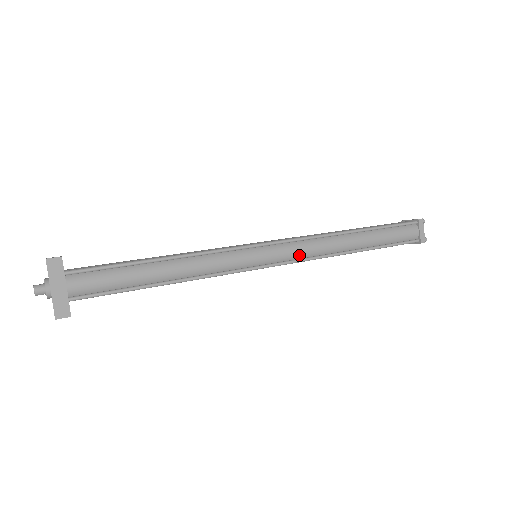
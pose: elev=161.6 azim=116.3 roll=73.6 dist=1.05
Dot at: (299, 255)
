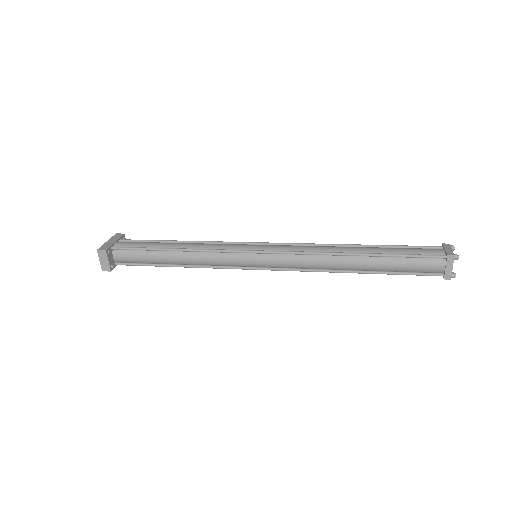
Dot at: (291, 250)
